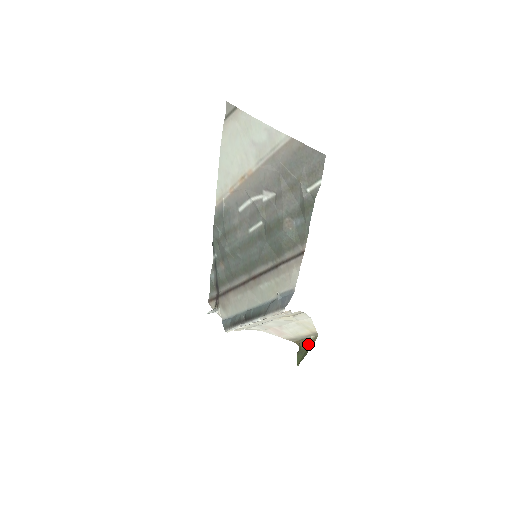
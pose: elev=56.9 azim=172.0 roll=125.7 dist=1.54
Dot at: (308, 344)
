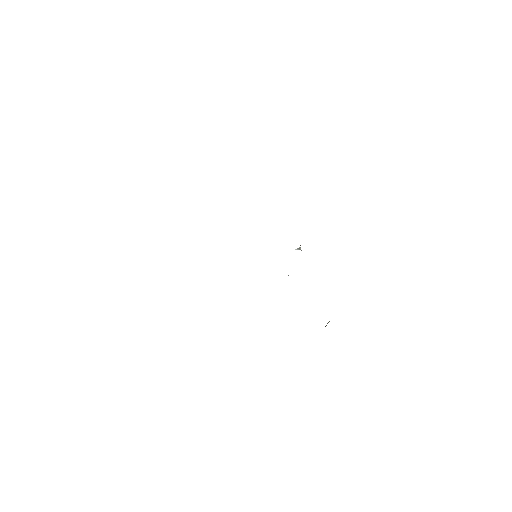
Dot at: occluded
